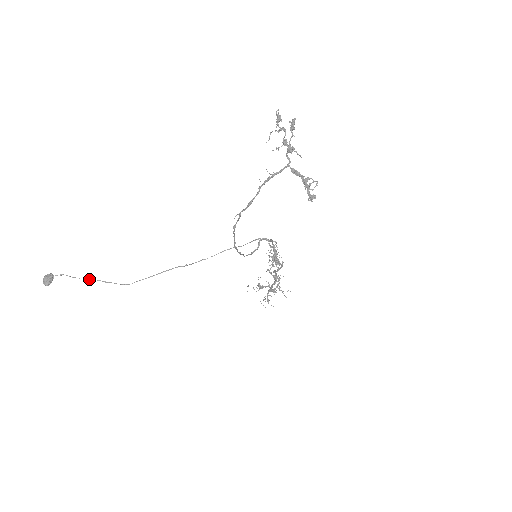
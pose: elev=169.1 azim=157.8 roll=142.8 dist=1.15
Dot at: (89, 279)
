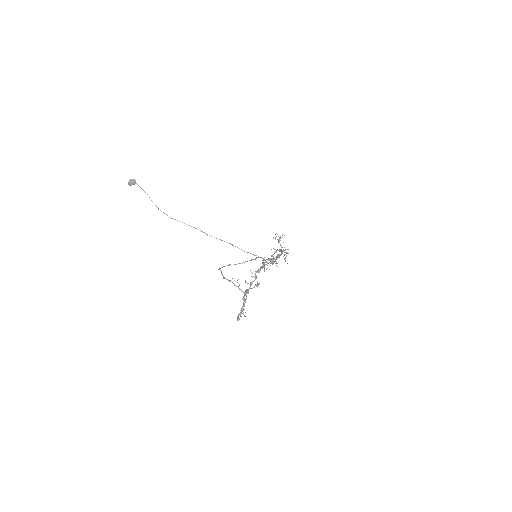
Dot at: occluded
